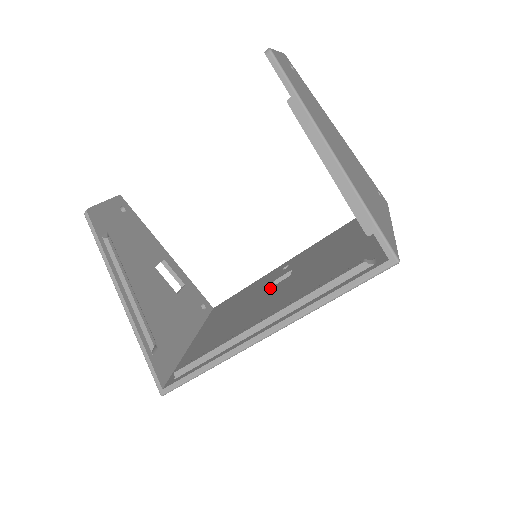
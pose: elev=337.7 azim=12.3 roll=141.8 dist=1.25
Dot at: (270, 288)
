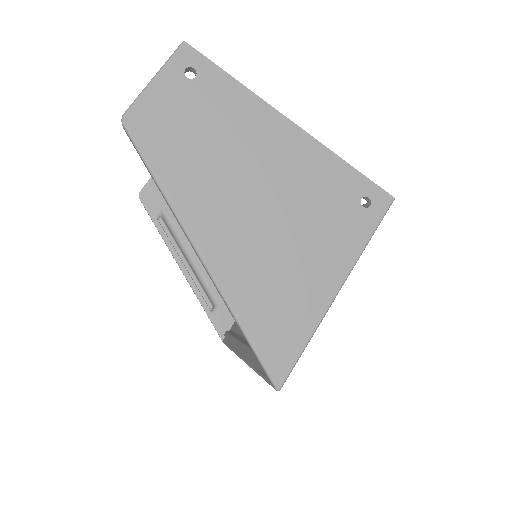
Dot at: occluded
